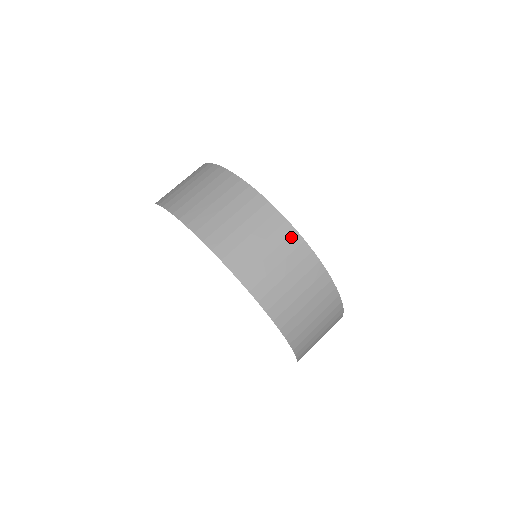
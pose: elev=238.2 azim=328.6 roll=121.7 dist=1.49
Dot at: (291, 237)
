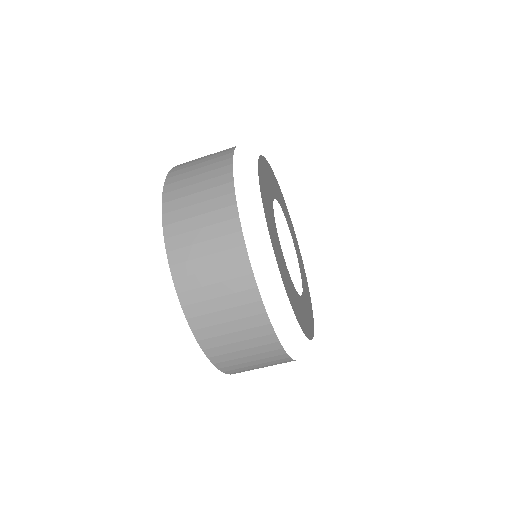
Dot at: (231, 221)
